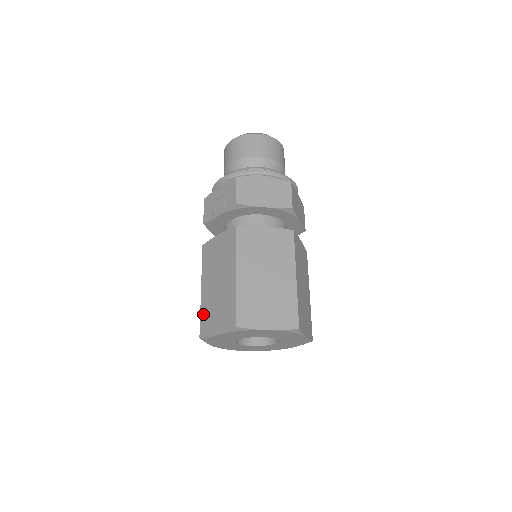
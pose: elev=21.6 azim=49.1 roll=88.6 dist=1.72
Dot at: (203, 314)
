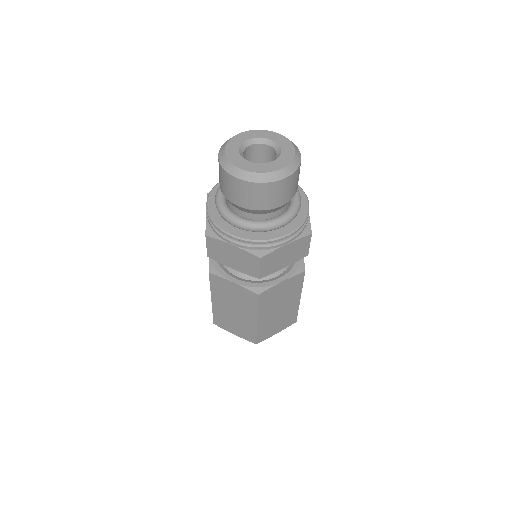
Dot at: occluded
